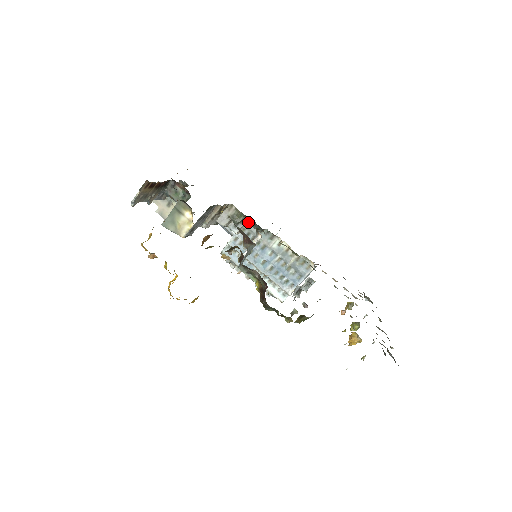
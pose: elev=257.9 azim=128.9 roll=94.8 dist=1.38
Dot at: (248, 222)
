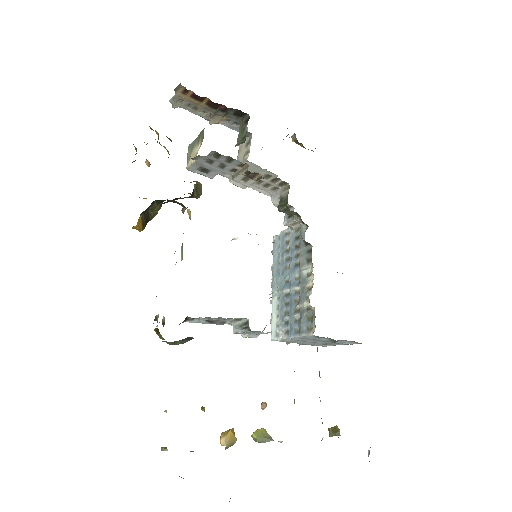
Dot at: (304, 223)
